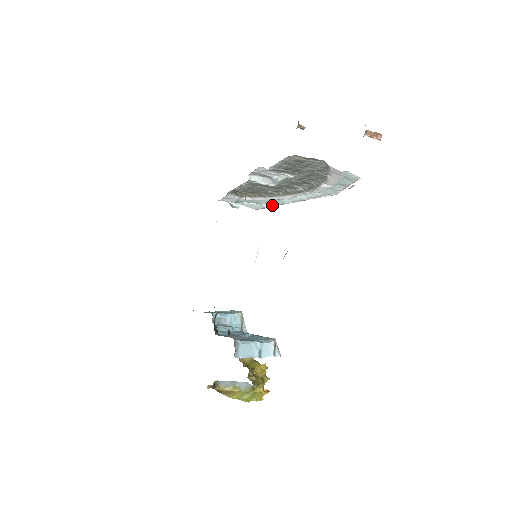
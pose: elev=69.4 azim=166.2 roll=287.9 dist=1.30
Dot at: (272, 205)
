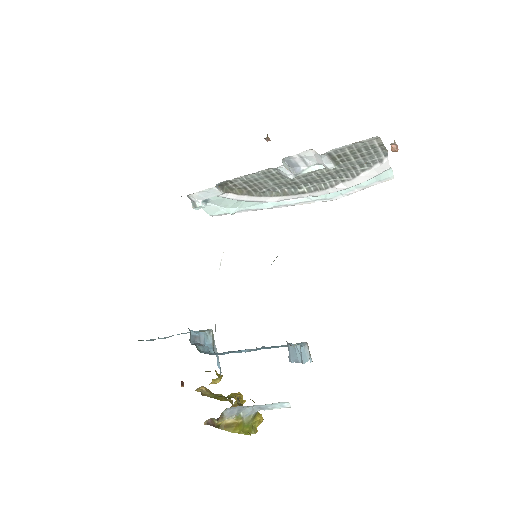
Dot at: (240, 210)
